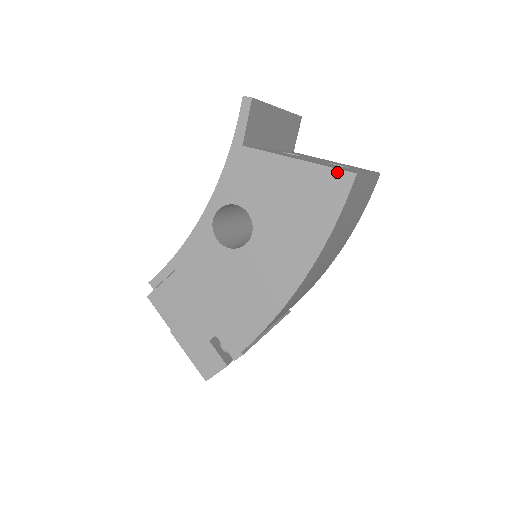
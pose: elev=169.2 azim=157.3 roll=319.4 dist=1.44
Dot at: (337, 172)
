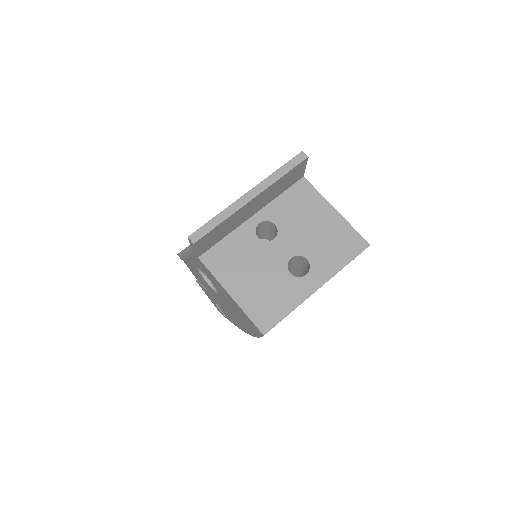
Dot at: (253, 324)
